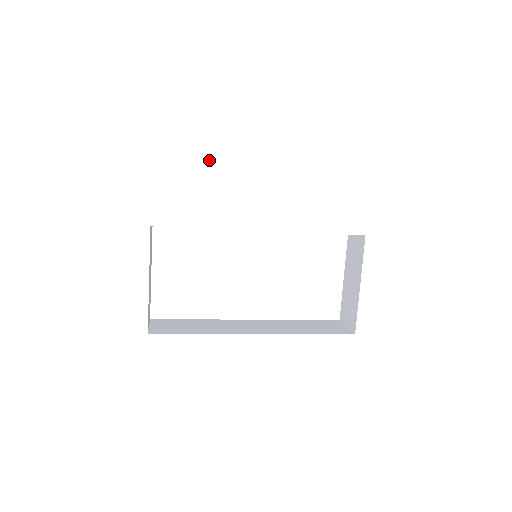
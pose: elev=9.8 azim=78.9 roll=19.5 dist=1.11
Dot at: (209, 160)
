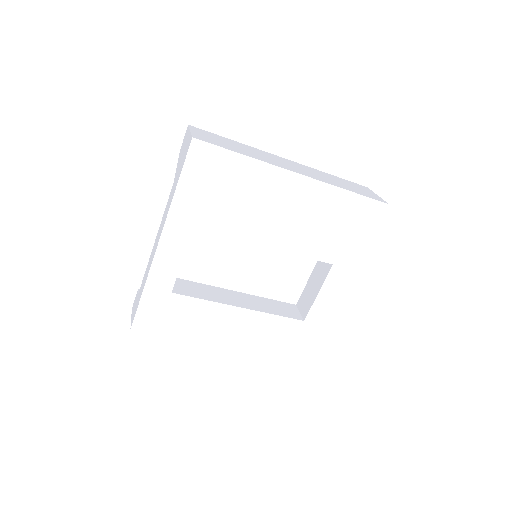
Dot at: (247, 194)
